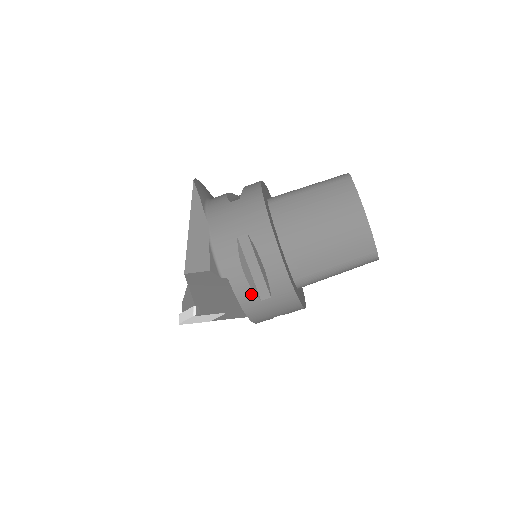
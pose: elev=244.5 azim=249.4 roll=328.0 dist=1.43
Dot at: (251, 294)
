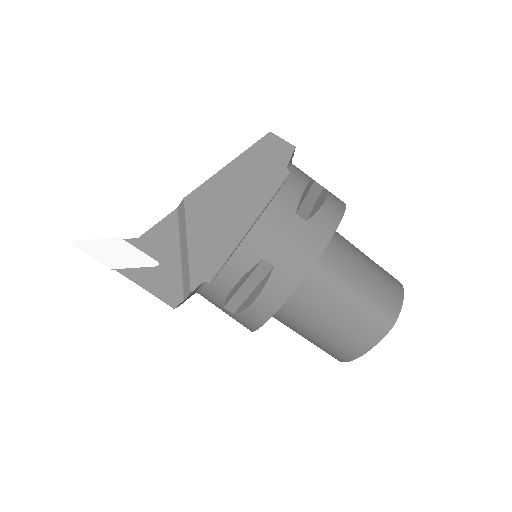
Dot at: (296, 199)
